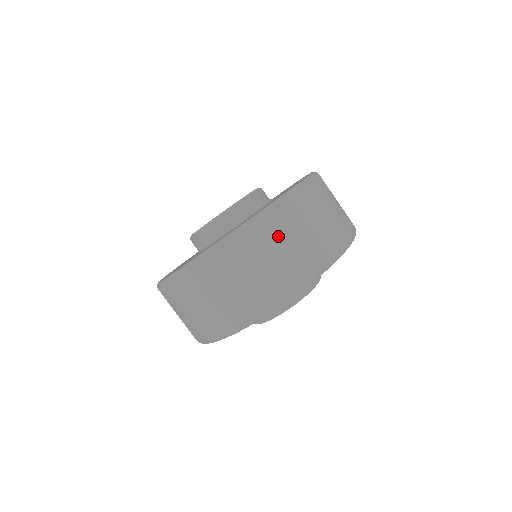
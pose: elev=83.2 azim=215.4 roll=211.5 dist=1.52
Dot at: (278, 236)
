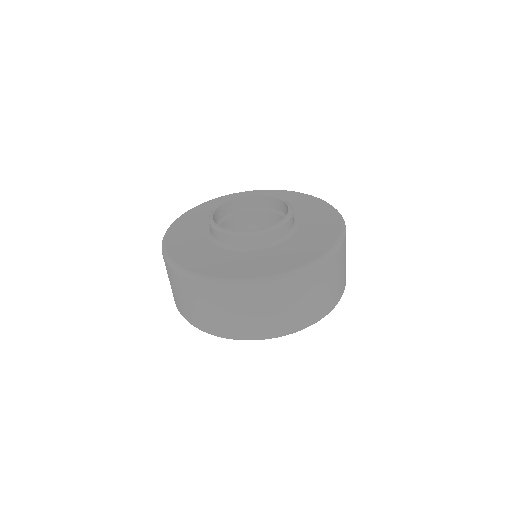
Dot at: (285, 298)
